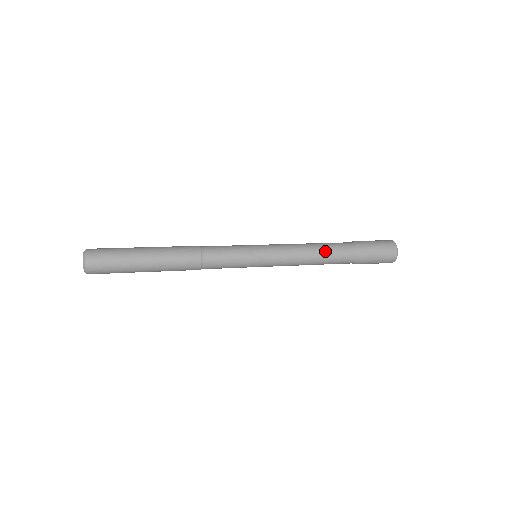
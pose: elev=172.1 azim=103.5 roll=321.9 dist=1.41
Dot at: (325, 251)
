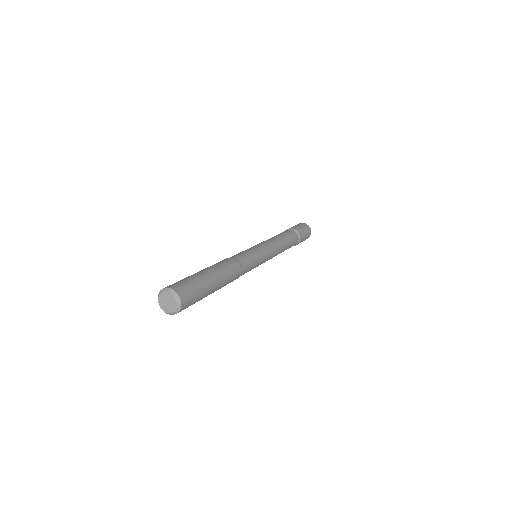
Dot at: (288, 242)
